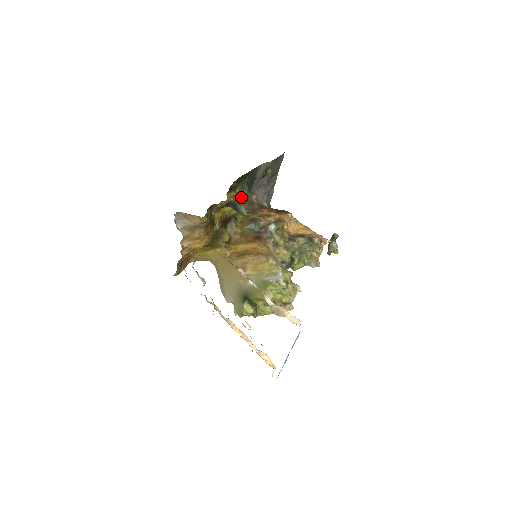
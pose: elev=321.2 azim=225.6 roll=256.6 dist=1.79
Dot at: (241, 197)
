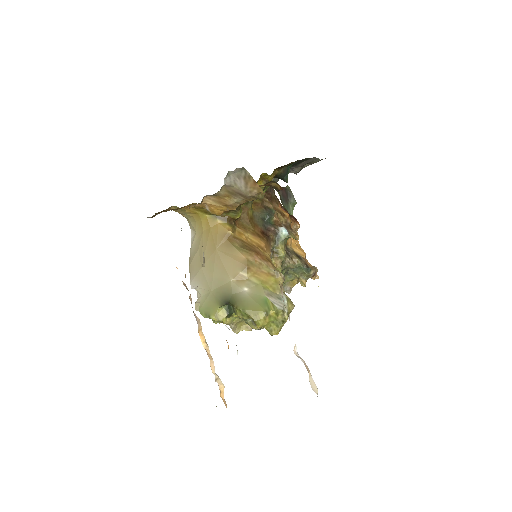
Dot at: occluded
